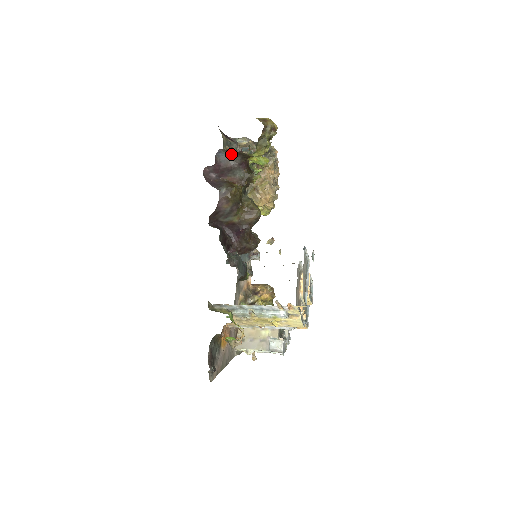
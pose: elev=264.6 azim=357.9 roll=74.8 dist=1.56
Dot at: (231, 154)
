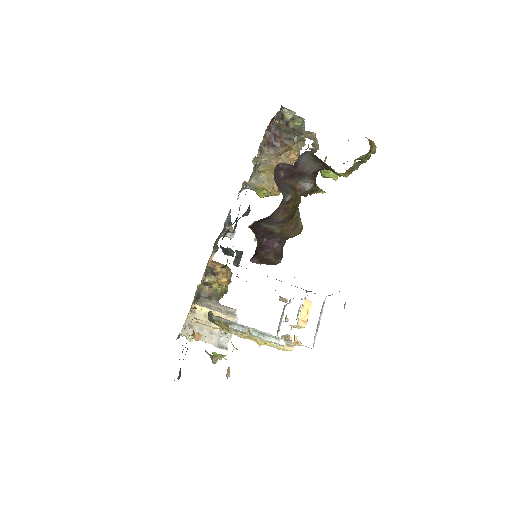
Dot at: (314, 159)
